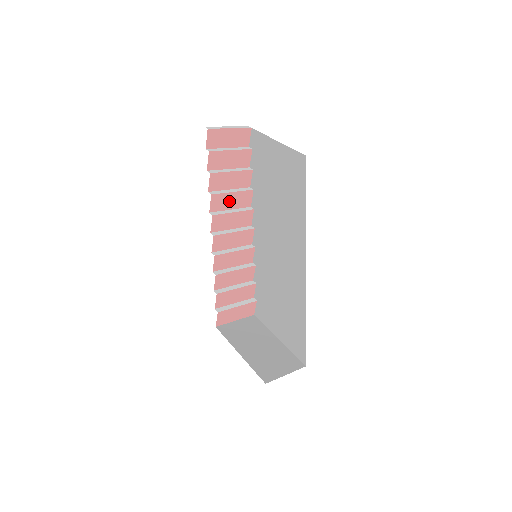
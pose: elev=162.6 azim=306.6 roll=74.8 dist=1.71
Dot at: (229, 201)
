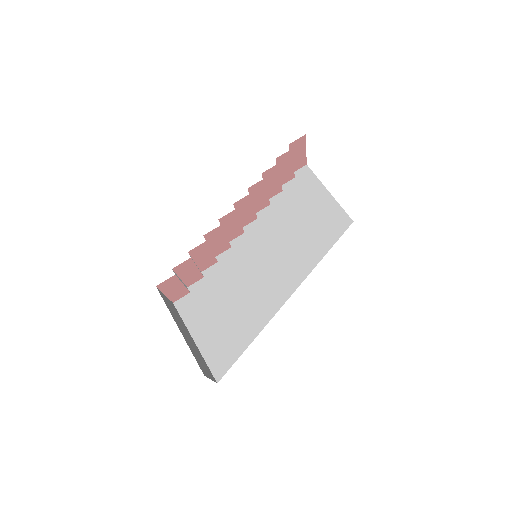
Dot at: (259, 195)
